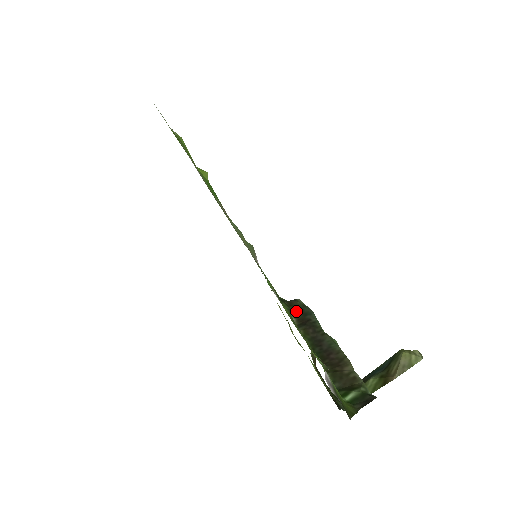
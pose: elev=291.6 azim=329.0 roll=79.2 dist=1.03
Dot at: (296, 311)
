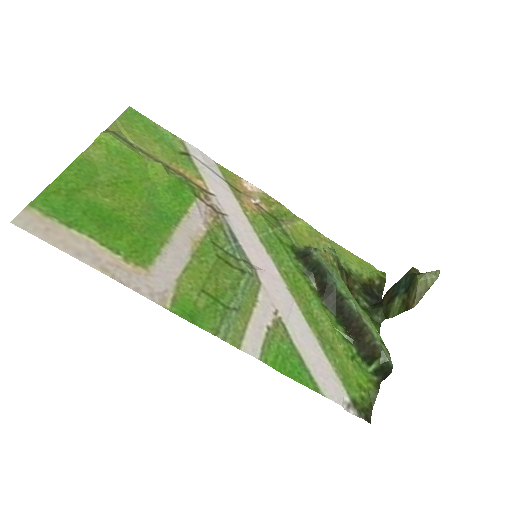
Dot at: (313, 272)
